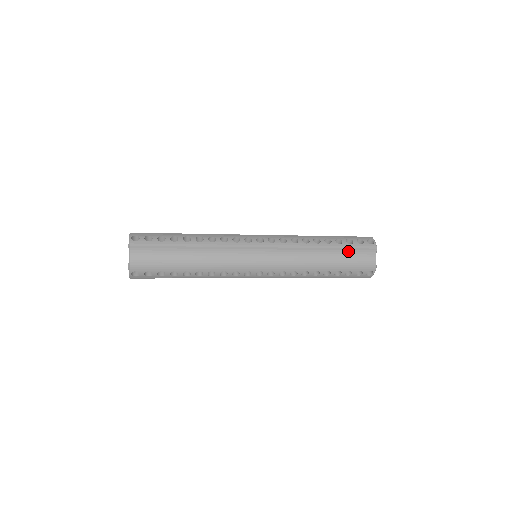
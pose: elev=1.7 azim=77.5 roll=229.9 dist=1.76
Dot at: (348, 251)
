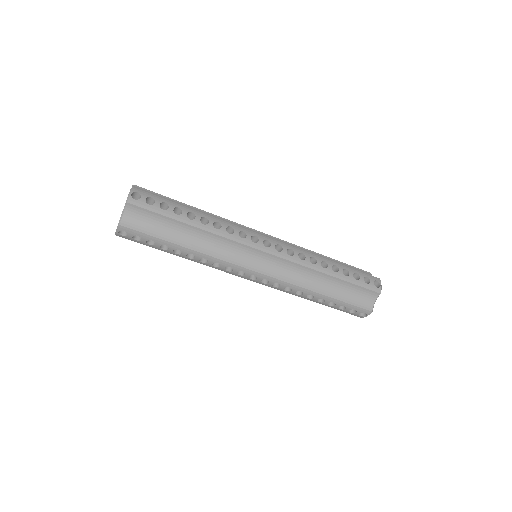
Dot at: occluded
